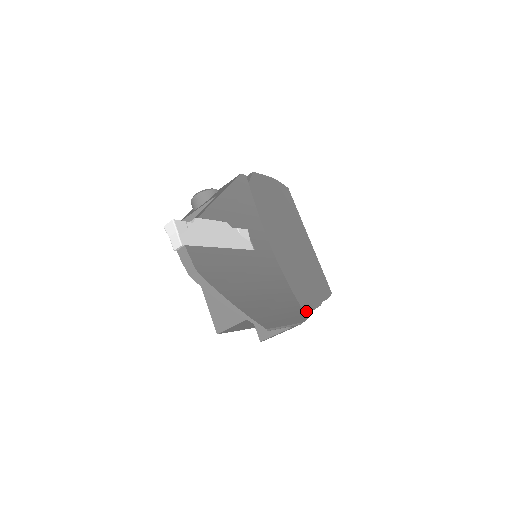
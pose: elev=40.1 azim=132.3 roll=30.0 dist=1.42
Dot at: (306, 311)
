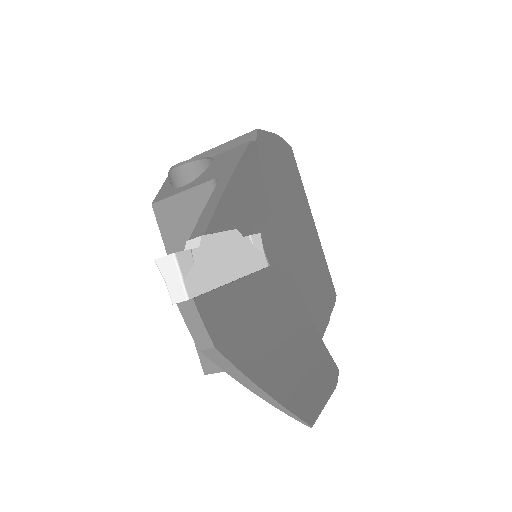
Dot at: occluded
